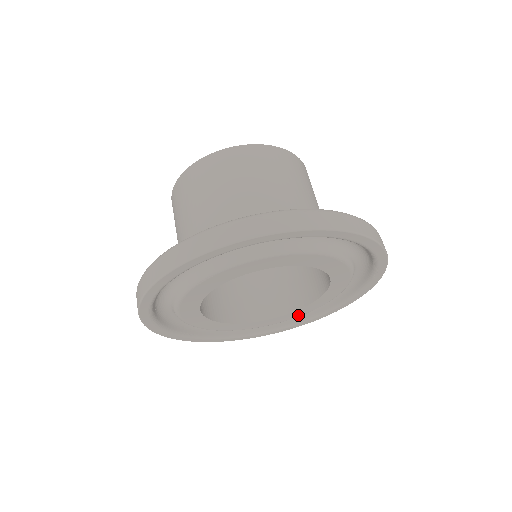
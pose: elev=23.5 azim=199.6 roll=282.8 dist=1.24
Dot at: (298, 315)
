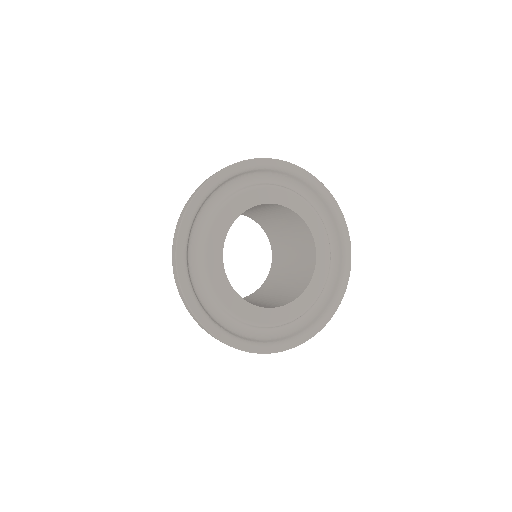
Dot at: (307, 305)
